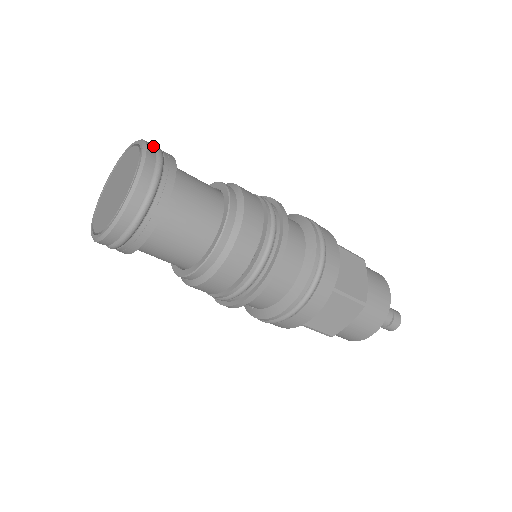
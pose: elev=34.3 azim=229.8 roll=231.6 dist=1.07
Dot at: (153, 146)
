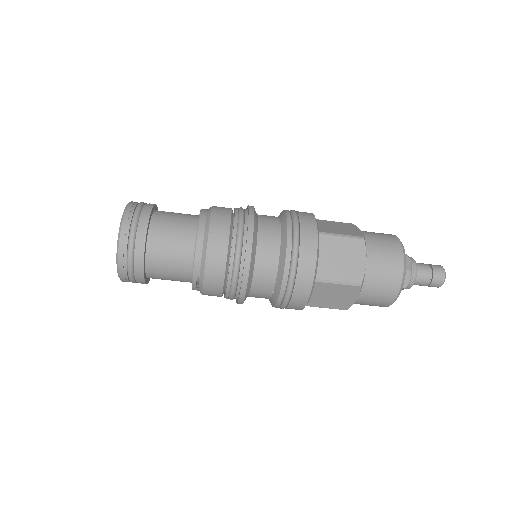
Dot at: occluded
